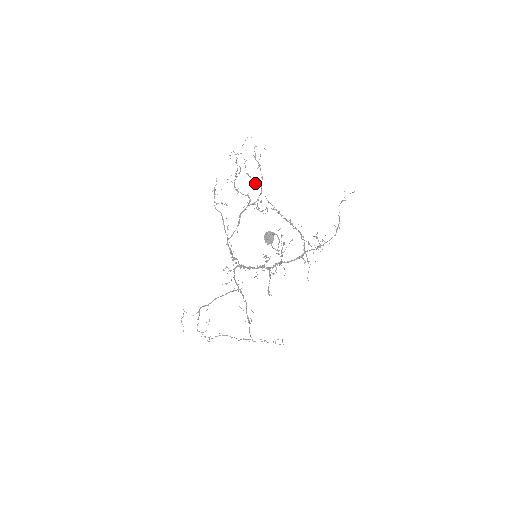
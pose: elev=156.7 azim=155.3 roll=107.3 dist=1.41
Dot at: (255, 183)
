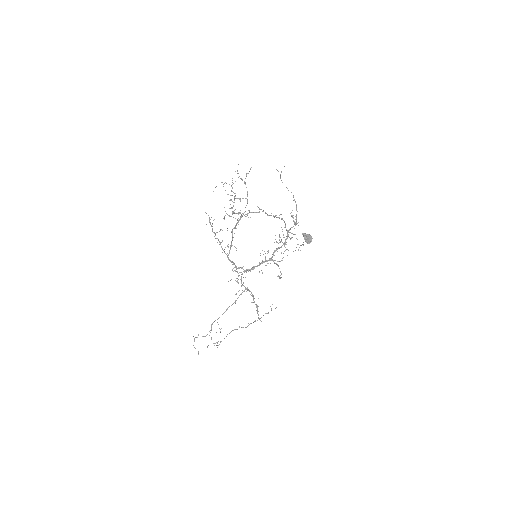
Dot at: (240, 199)
